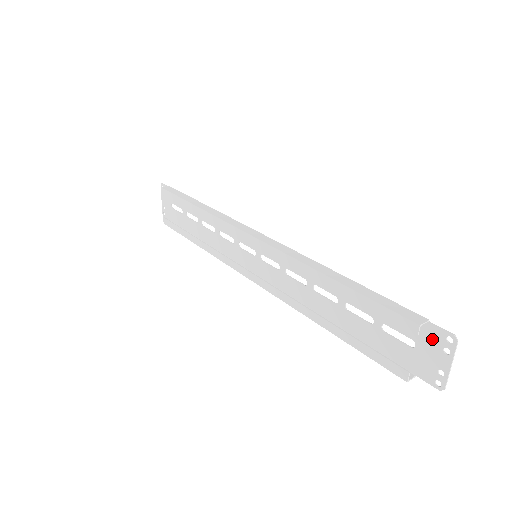
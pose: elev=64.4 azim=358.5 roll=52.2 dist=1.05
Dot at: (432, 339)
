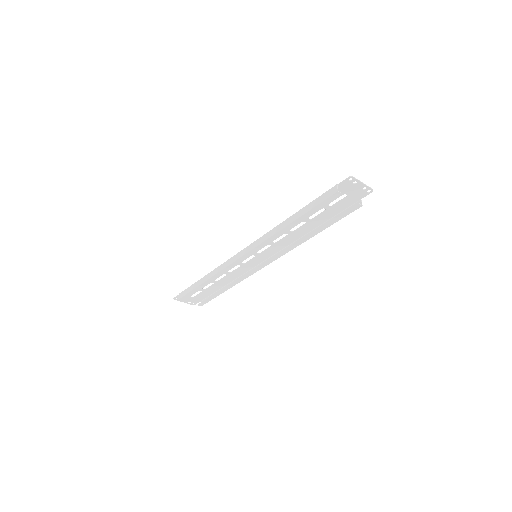
Dot at: (346, 187)
